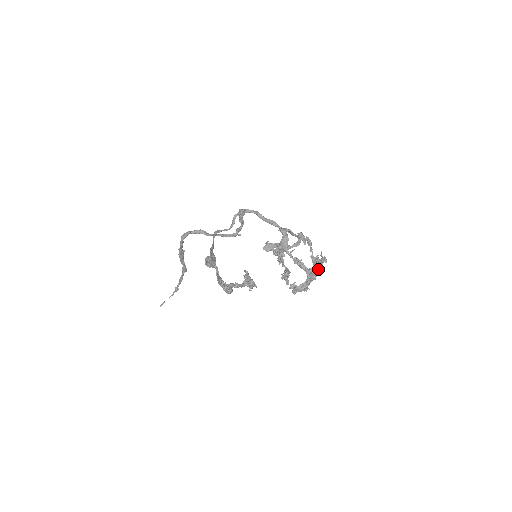
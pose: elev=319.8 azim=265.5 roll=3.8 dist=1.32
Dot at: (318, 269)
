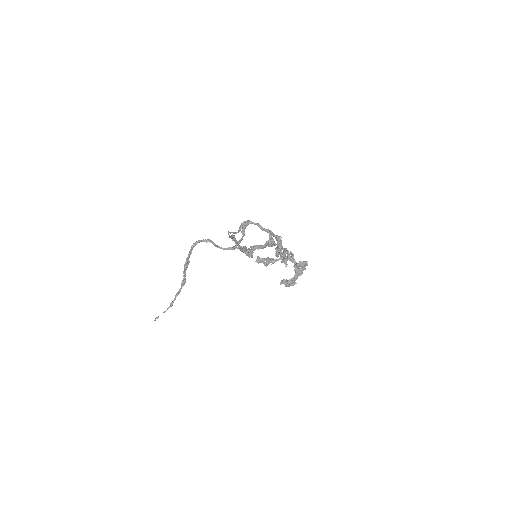
Dot at: (306, 263)
